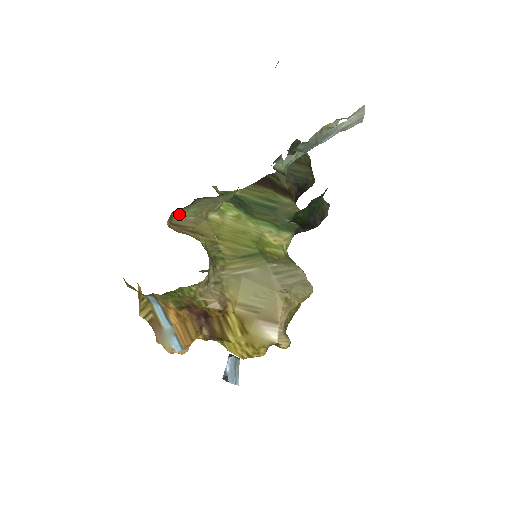
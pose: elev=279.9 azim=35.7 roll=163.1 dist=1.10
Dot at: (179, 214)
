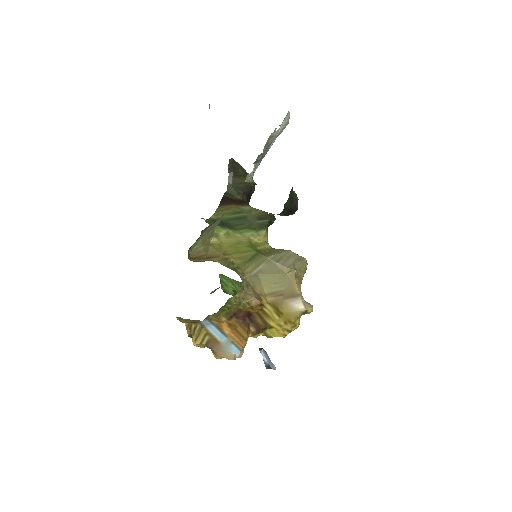
Dot at: (192, 249)
